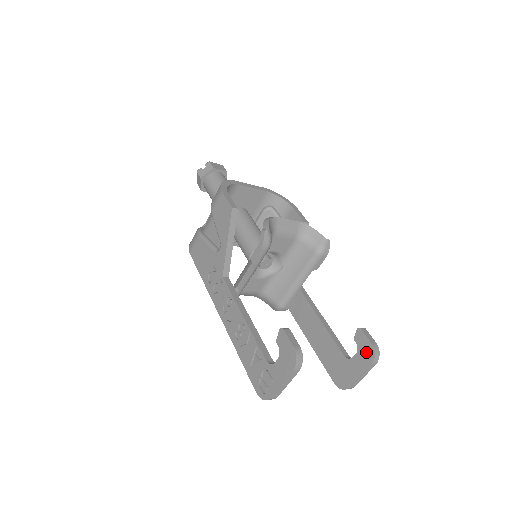
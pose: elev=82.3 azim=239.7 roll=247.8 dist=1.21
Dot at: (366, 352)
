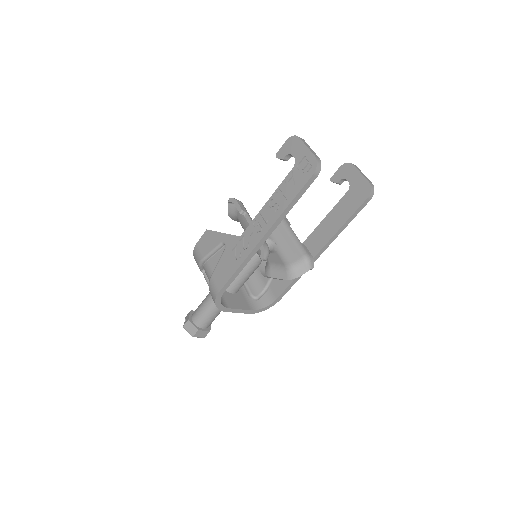
Dot at: (345, 170)
